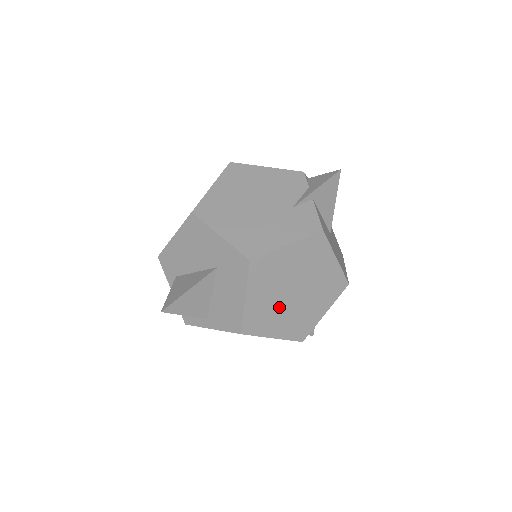
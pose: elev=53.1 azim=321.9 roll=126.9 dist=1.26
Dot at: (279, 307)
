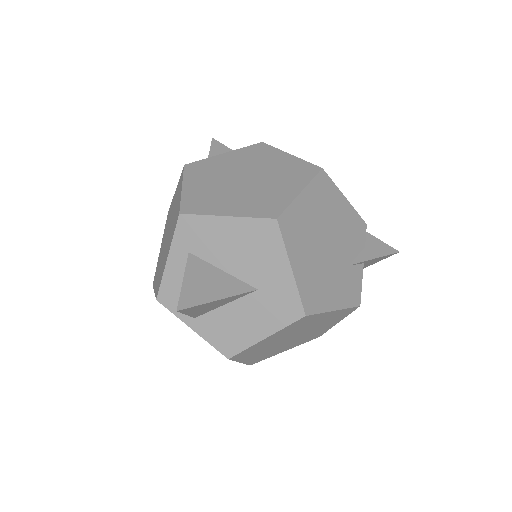
Dot at: (272, 345)
